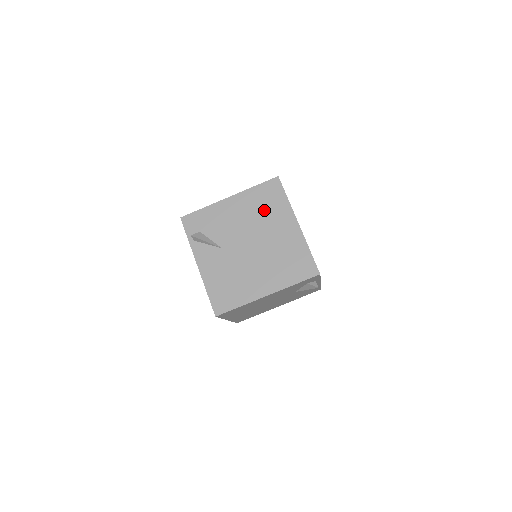
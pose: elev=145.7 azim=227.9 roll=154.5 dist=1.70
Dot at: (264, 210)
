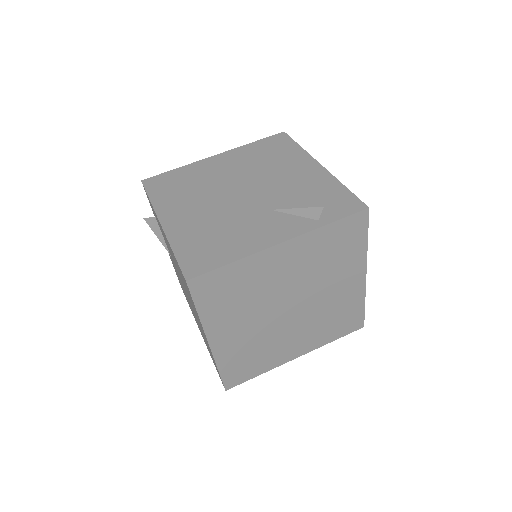
Dot at: occluded
